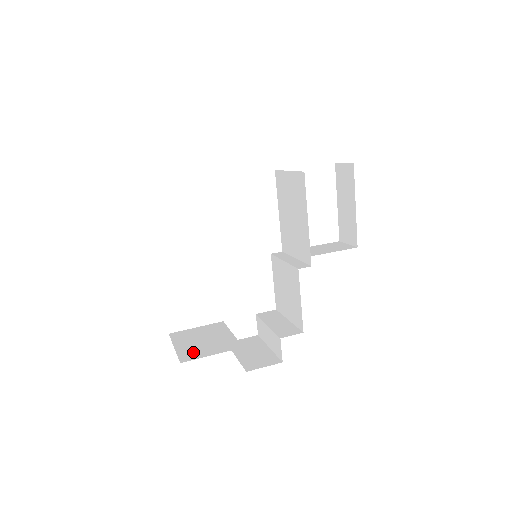
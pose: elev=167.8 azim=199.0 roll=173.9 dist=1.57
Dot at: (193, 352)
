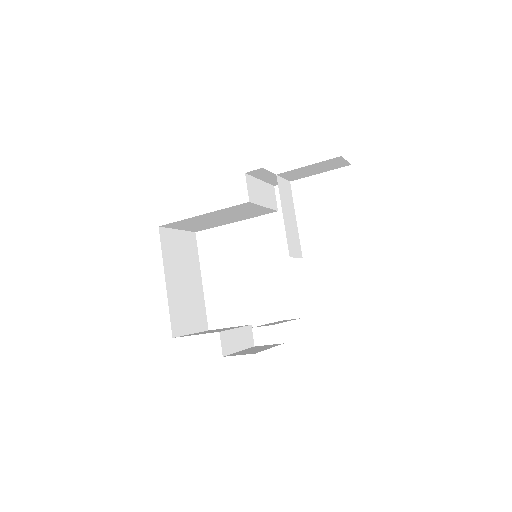
Dot at: (192, 334)
